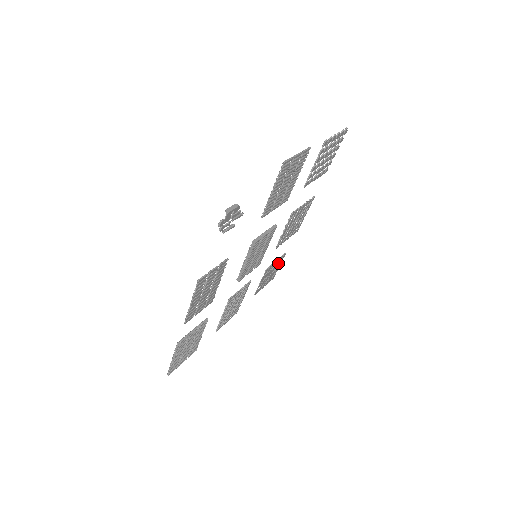
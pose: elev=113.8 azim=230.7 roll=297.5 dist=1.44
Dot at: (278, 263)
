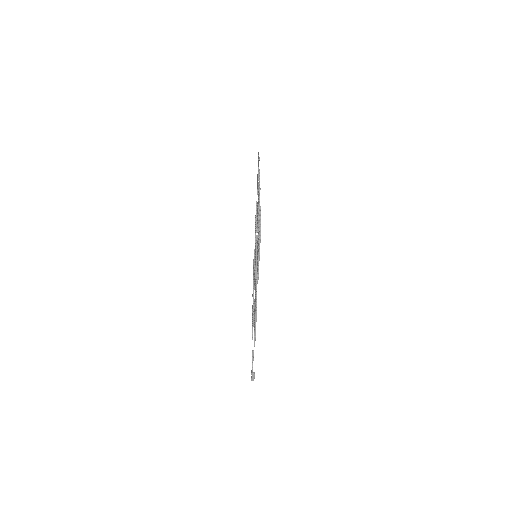
Dot at: (258, 162)
